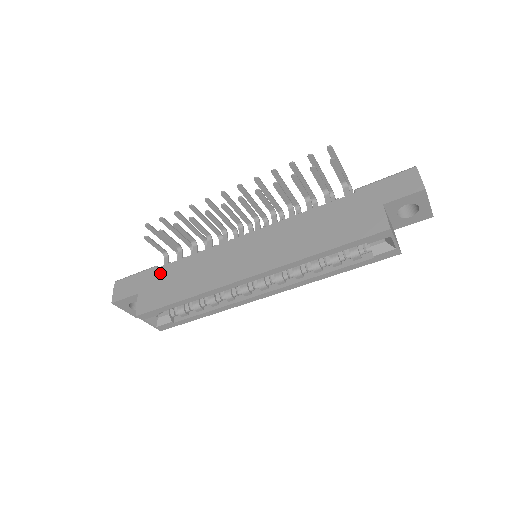
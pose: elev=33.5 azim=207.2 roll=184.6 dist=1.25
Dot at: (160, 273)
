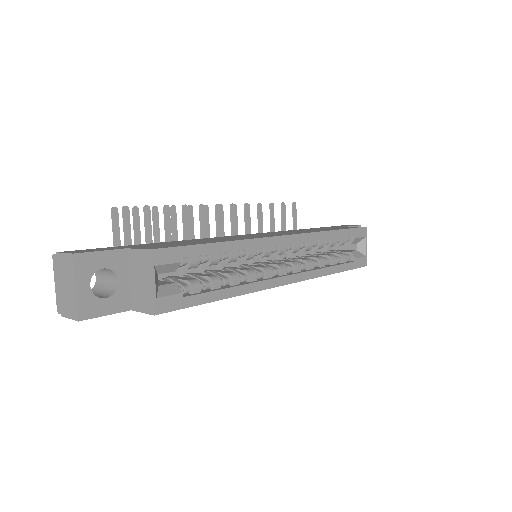
Dot at: (150, 244)
